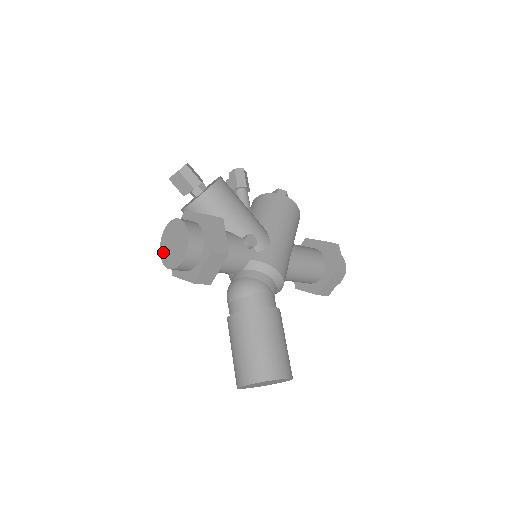
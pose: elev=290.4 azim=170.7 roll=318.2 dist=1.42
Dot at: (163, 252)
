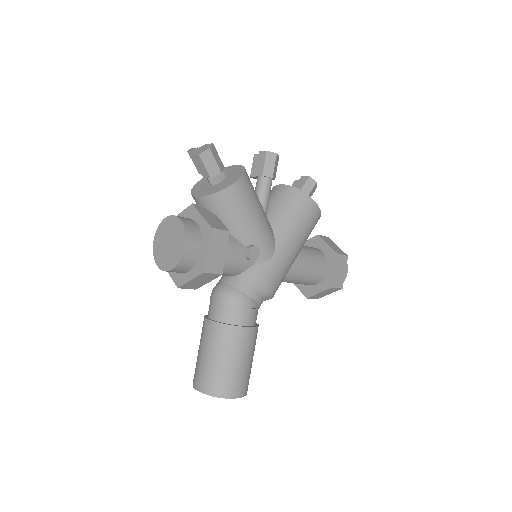
Dot at: (156, 242)
